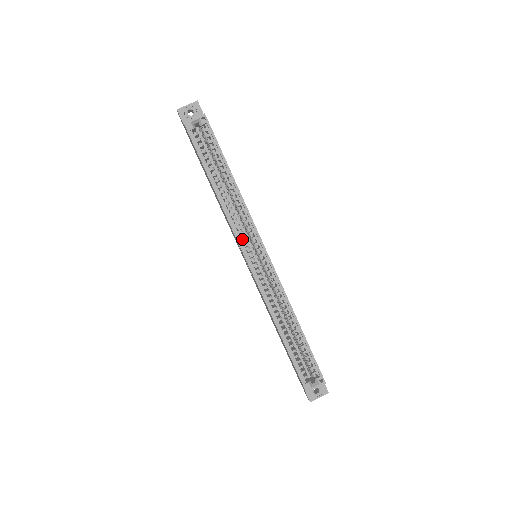
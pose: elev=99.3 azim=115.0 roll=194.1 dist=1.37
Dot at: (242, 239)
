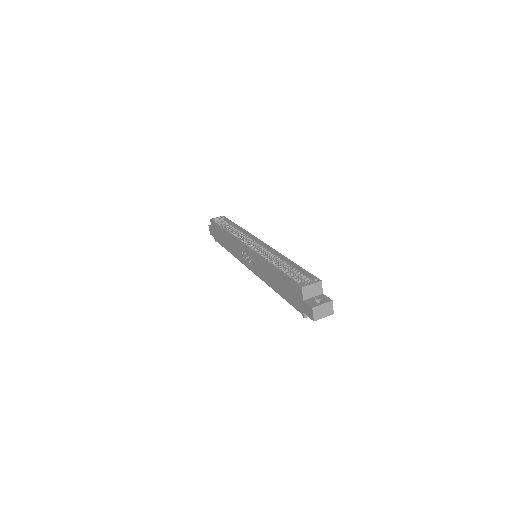
Dot at: occluded
